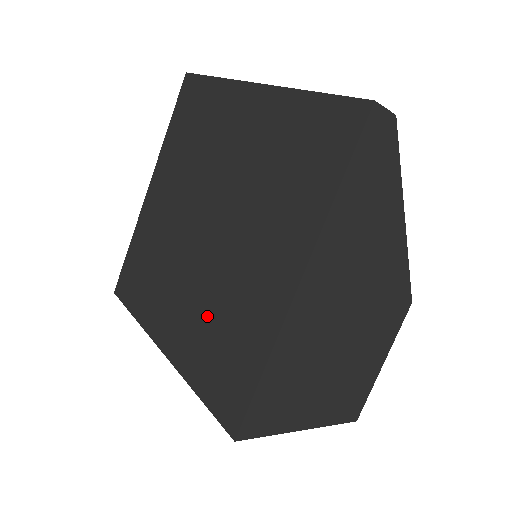
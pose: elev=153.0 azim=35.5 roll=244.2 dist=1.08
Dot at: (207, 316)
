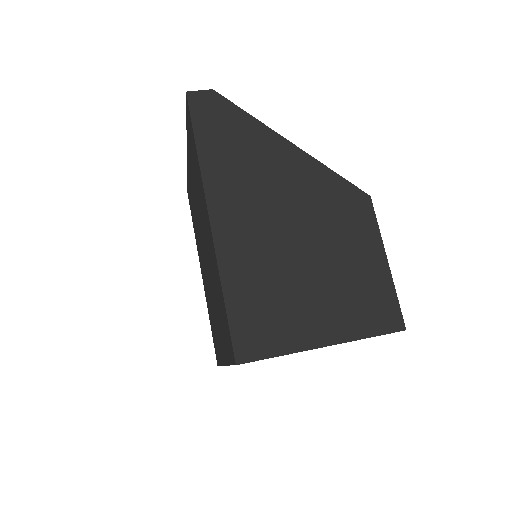
Dot at: (217, 305)
